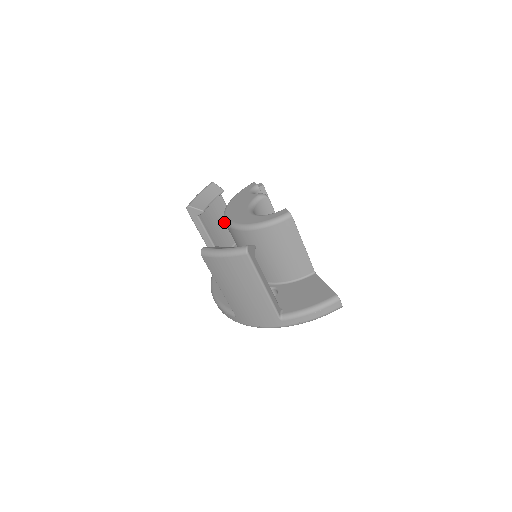
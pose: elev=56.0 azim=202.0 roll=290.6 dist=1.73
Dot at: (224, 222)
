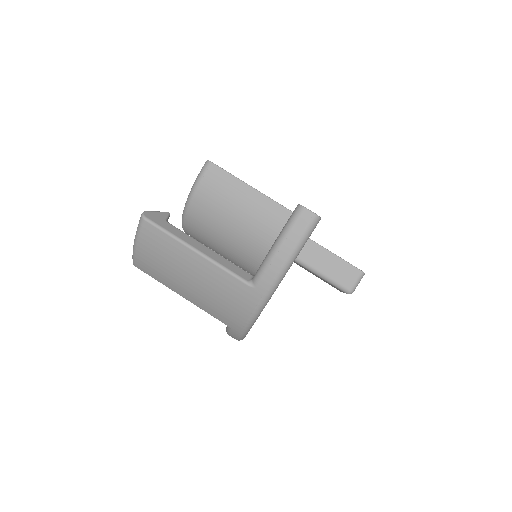
Dot at: occluded
